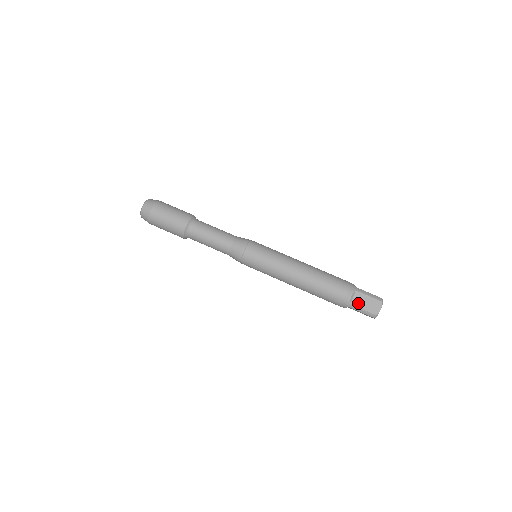
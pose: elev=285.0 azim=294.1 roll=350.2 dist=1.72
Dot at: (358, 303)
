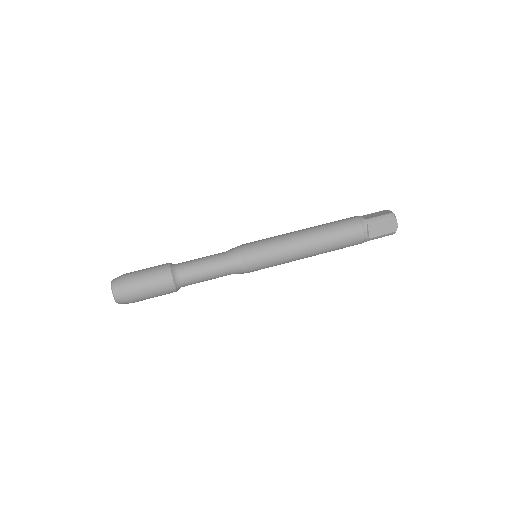
Dot at: (370, 217)
